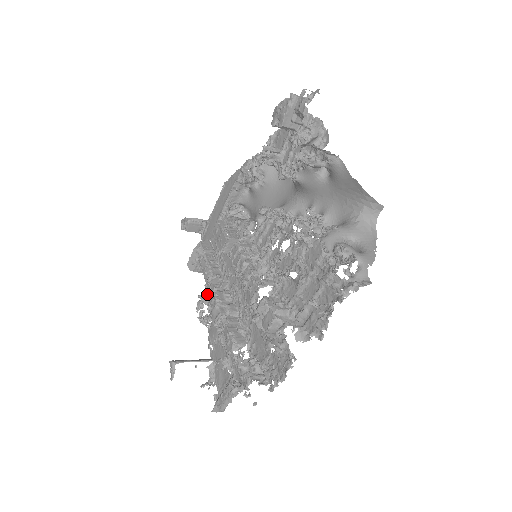
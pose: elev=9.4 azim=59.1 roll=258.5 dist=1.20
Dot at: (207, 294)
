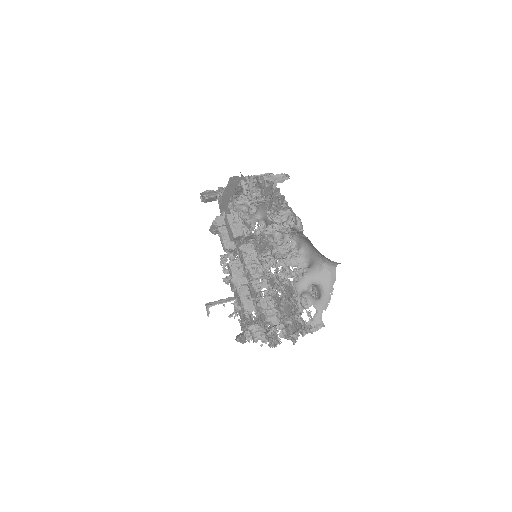
Dot at: (226, 257)
